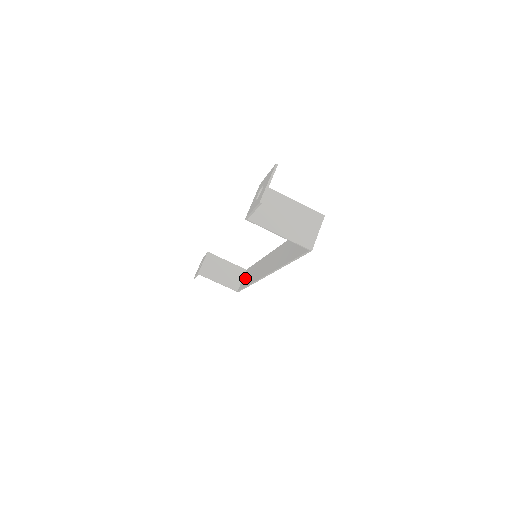
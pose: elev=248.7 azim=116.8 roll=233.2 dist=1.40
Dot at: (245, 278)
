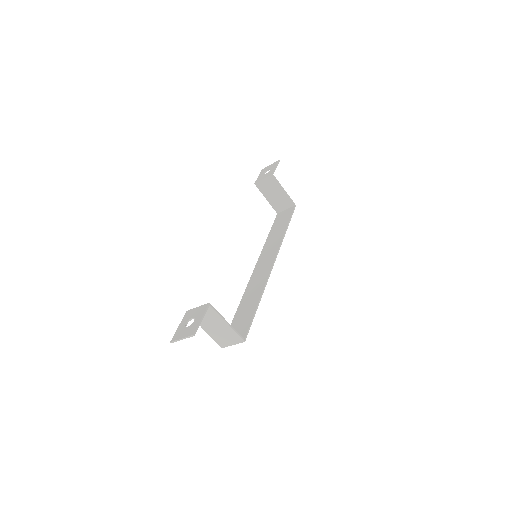
Dot at: (283, 217)
